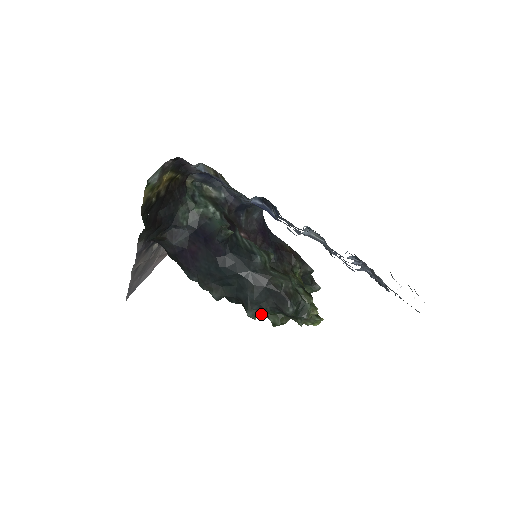
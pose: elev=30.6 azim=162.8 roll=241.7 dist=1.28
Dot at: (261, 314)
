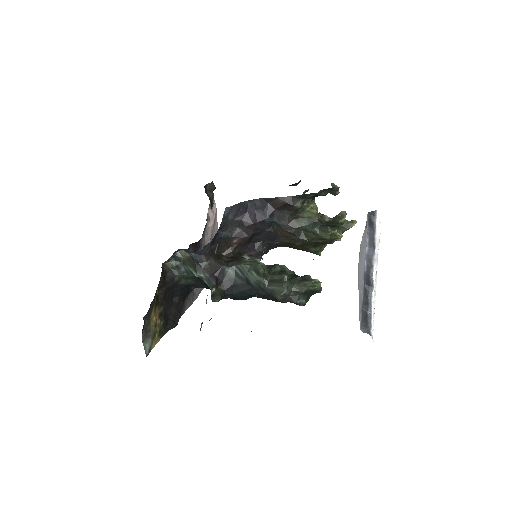
Dot at: occluded
